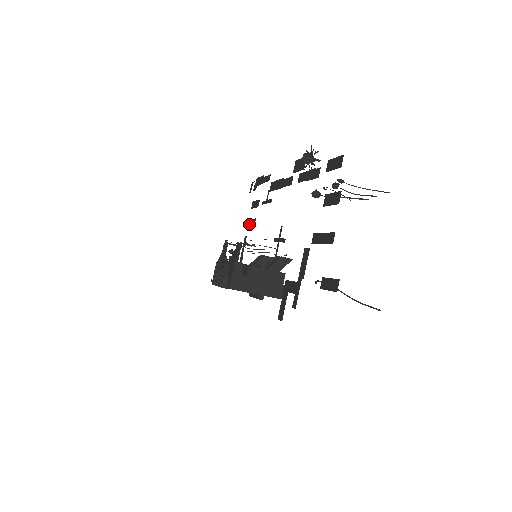
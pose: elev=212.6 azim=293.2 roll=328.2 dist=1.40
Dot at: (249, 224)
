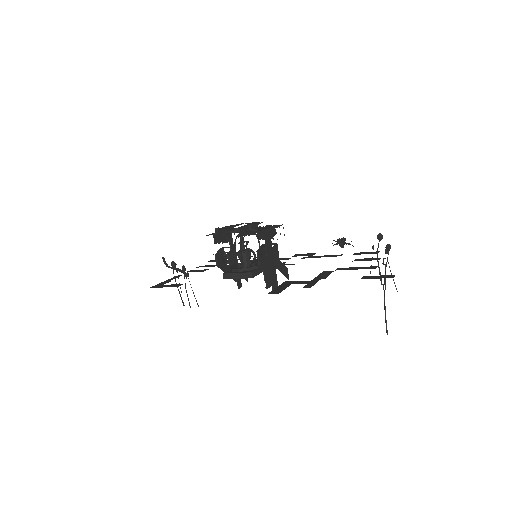
Dot at: (192, 271)
